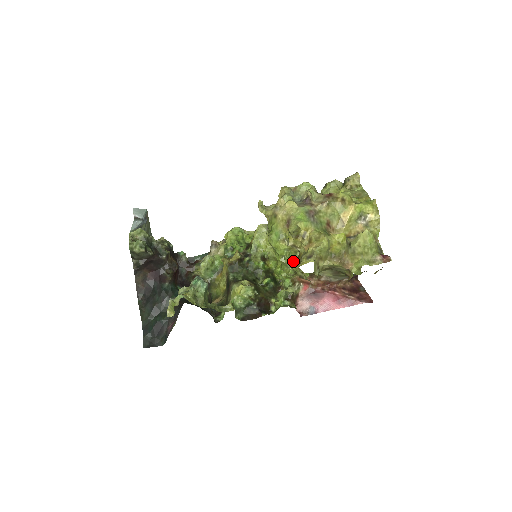
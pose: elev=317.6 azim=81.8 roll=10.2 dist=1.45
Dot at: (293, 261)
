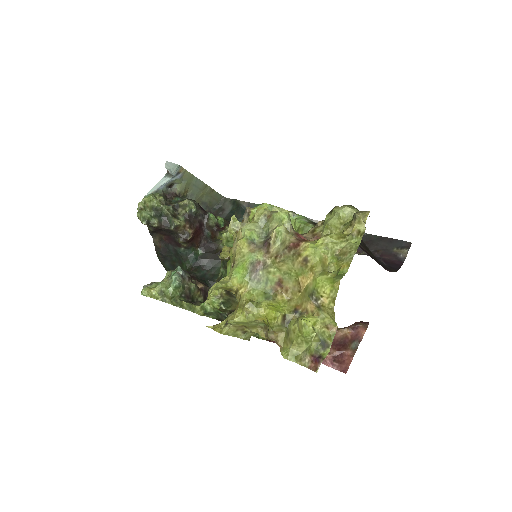
Dot at: occluded
